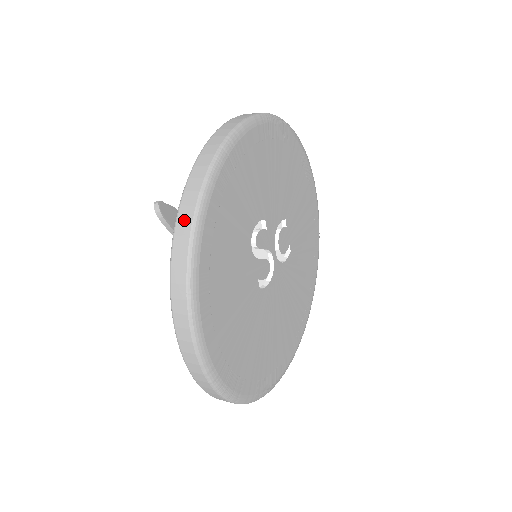
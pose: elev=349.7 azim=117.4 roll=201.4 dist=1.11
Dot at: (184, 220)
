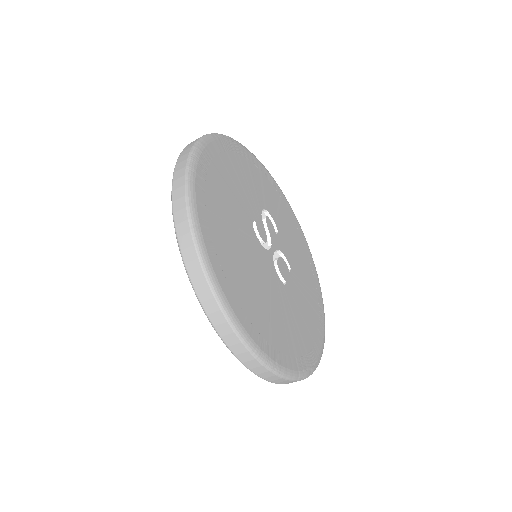
Dot at: occluded
